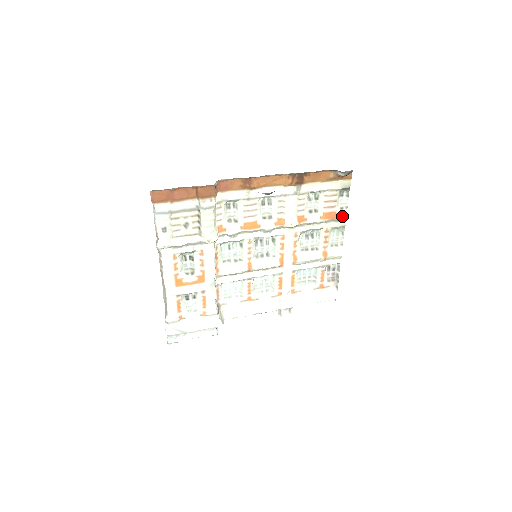
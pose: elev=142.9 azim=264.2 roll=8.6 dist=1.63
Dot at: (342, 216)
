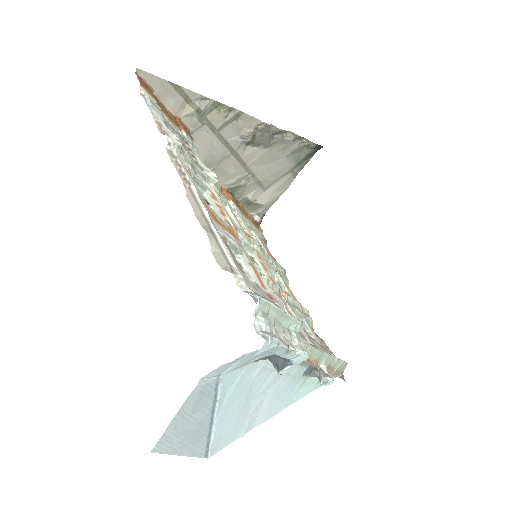
Dot at: occluded
